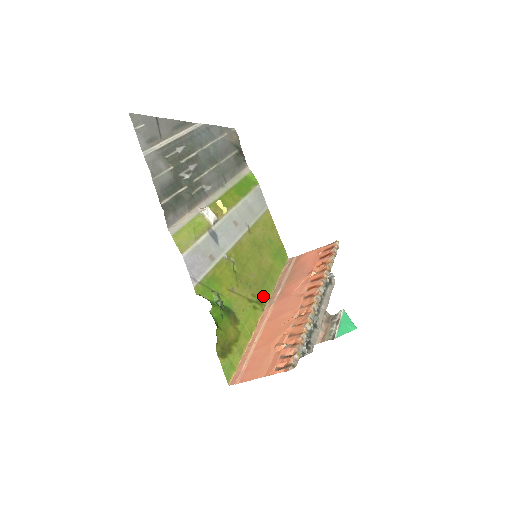
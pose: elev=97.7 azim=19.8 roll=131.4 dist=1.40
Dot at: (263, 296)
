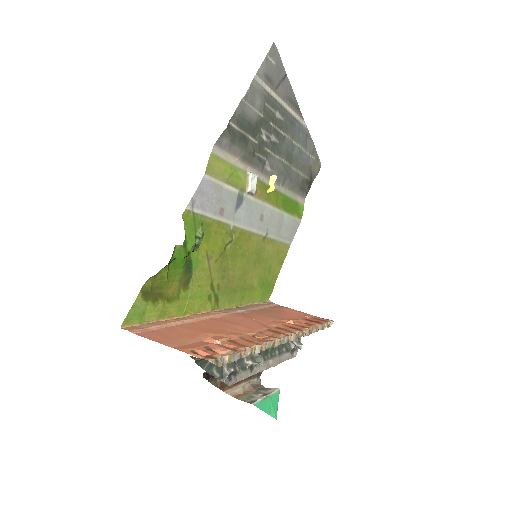
Dot at: (224, 299)
